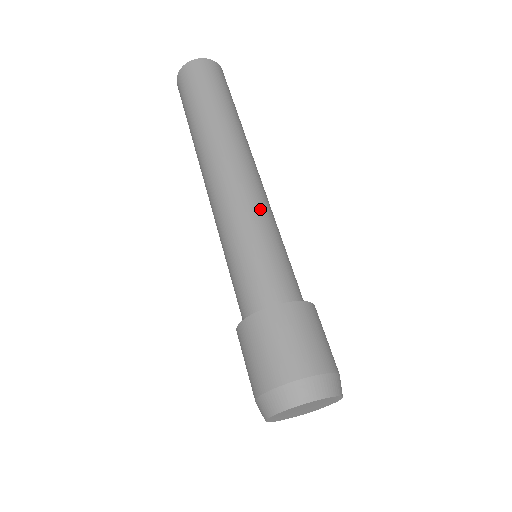
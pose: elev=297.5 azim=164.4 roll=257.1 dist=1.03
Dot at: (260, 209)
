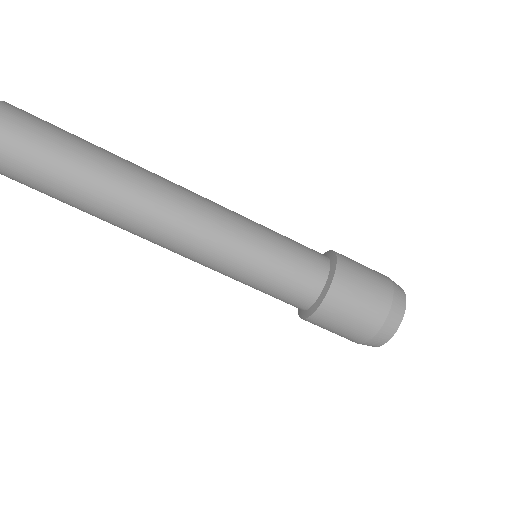
Dot at: (234, 224)
